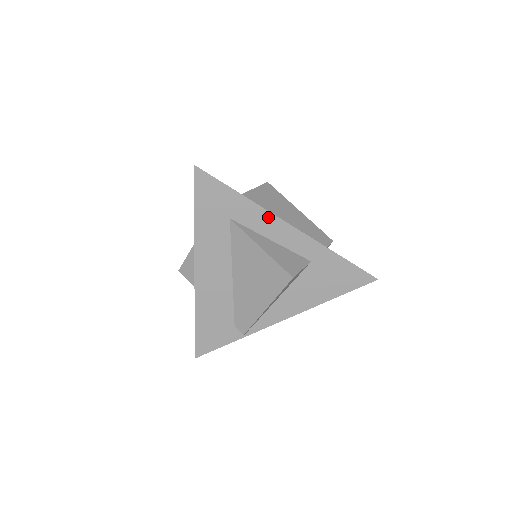
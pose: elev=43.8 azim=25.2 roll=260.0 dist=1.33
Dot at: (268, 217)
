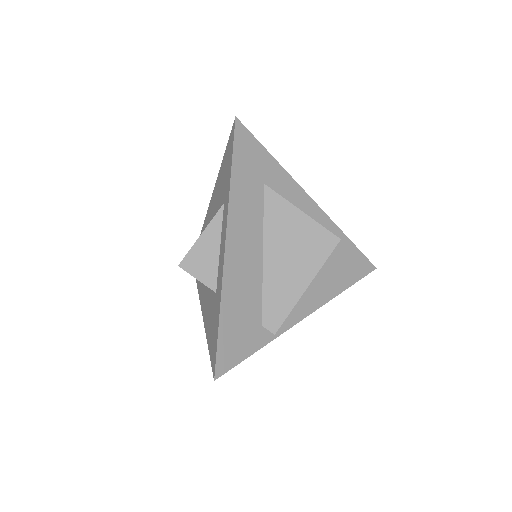
Dot at: (296, 188)
